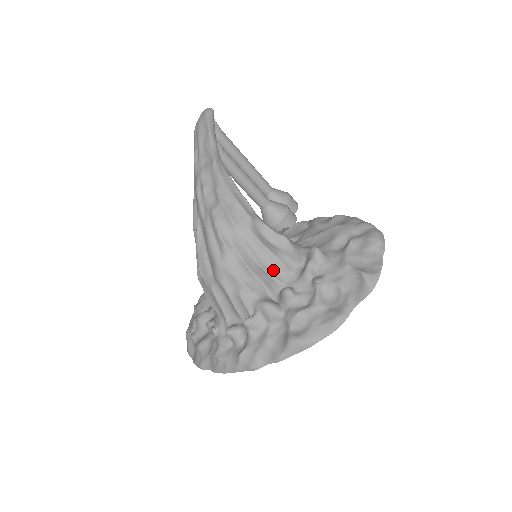
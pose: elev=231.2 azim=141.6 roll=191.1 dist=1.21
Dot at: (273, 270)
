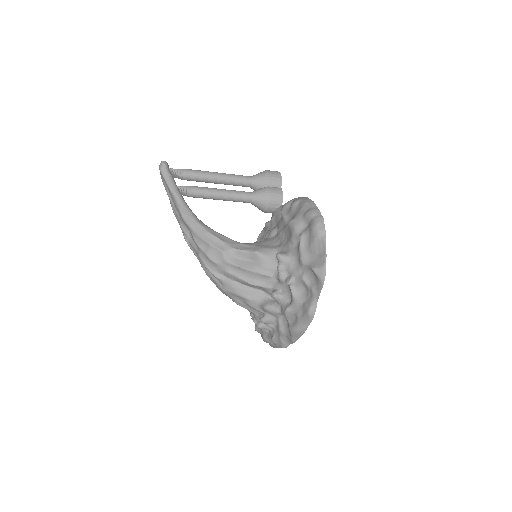
Dot at: (259, 281)
